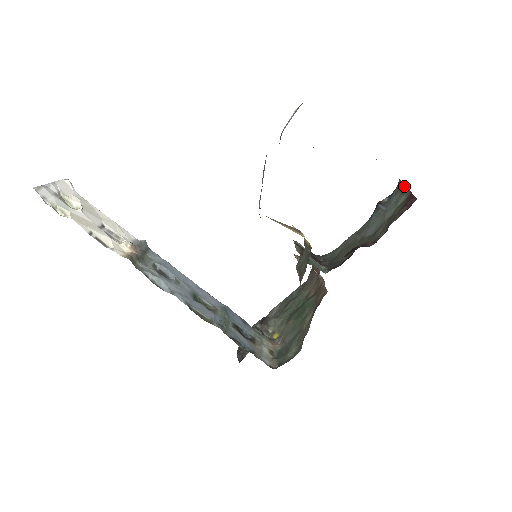
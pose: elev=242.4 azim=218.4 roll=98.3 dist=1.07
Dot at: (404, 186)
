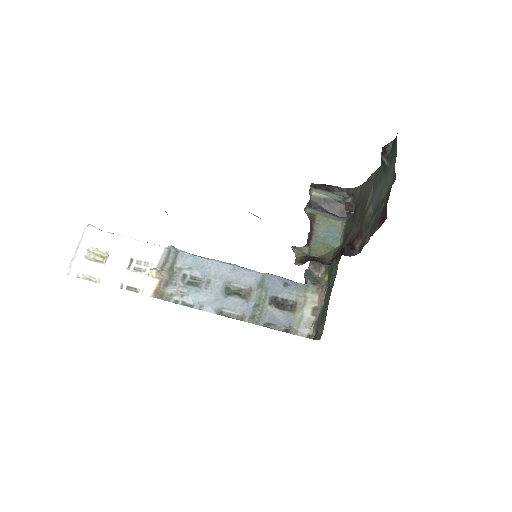
Dot at: occluded
